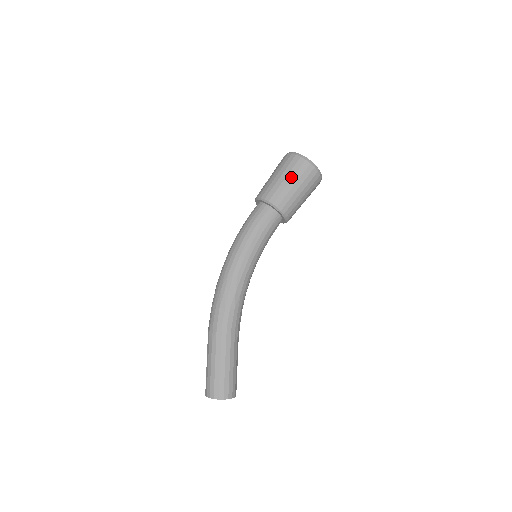
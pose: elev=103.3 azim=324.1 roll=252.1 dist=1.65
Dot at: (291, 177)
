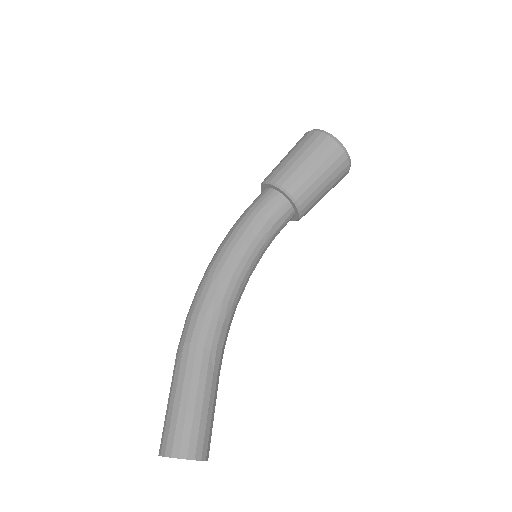
Dot at: (302, 152)
